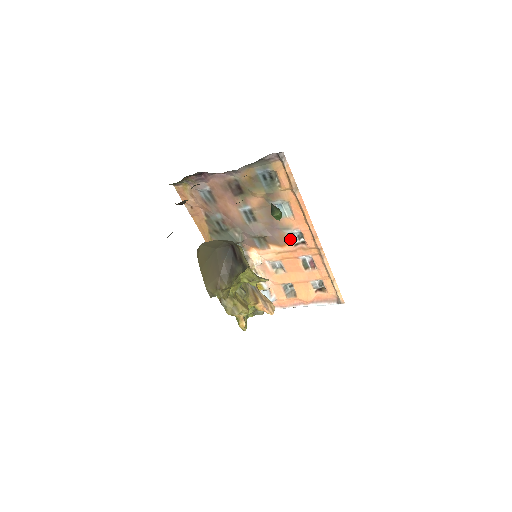
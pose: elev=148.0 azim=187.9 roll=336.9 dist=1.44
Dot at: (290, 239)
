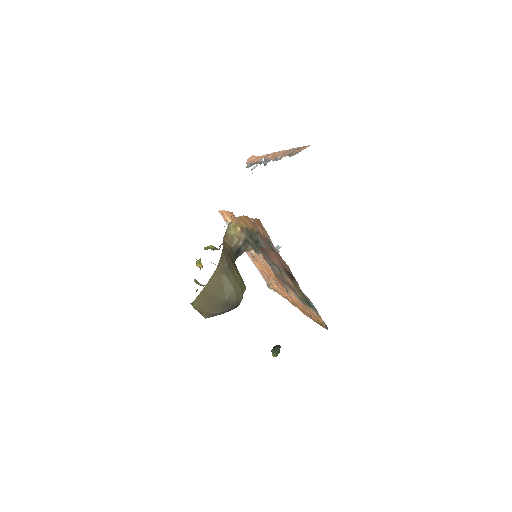
Dot at: (283, 285)
